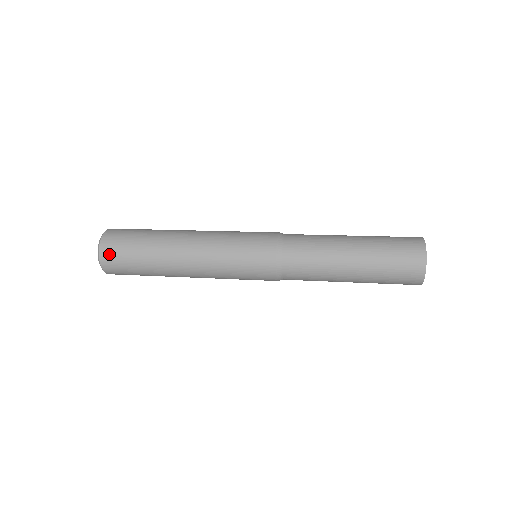
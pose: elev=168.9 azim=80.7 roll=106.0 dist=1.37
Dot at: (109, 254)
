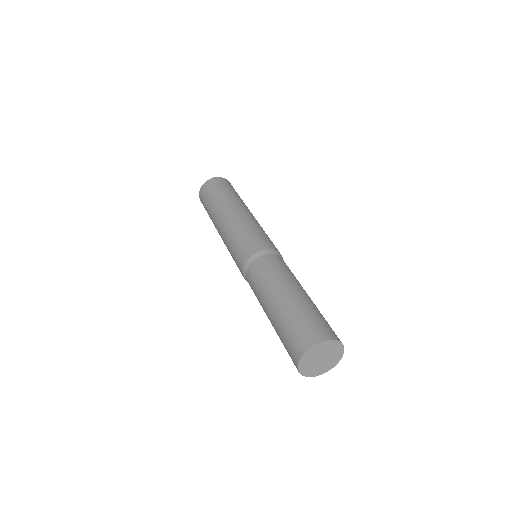
Dot at: (202, 195)
